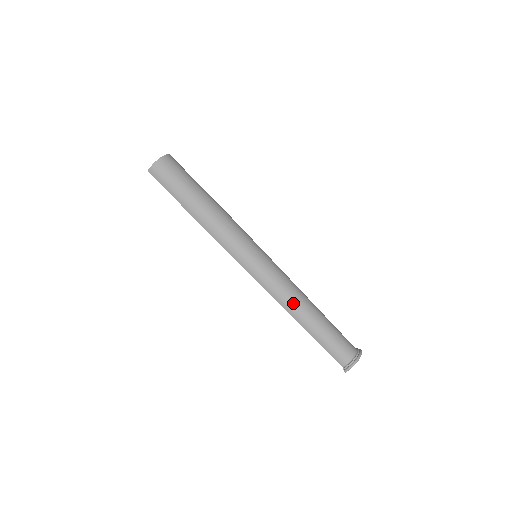
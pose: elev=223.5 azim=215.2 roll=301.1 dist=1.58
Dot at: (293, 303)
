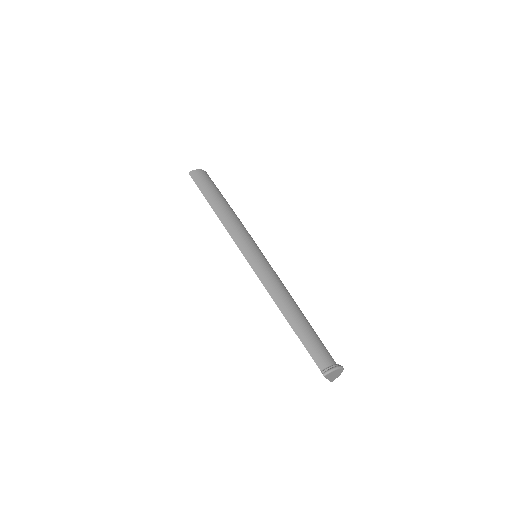
Dot at: (282, 294)
